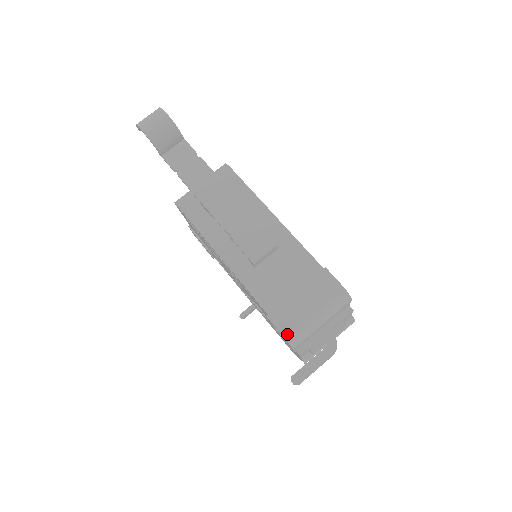
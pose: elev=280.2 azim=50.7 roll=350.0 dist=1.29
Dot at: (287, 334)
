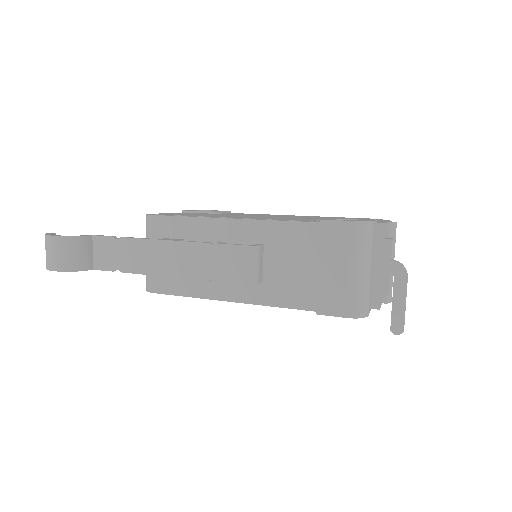
Dot at: (349, 313)
